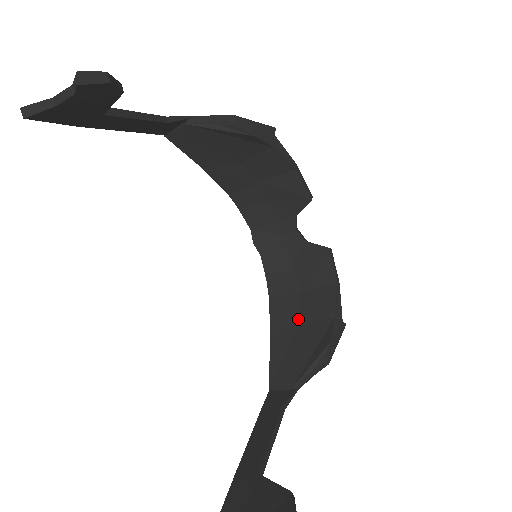
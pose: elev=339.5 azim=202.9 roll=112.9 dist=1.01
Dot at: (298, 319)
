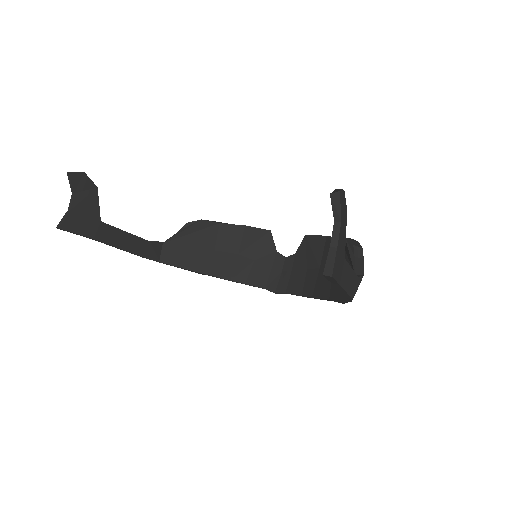
Dot at: occluded
